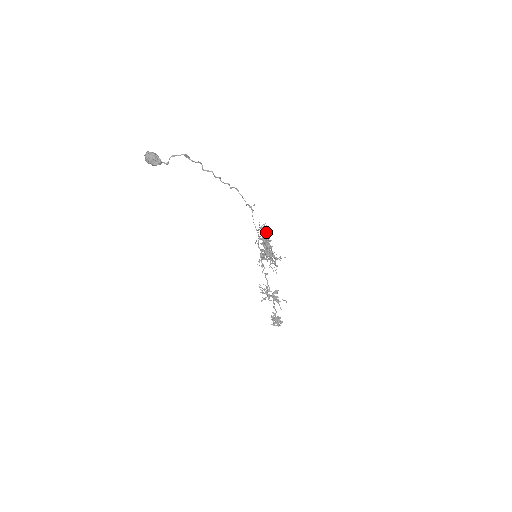
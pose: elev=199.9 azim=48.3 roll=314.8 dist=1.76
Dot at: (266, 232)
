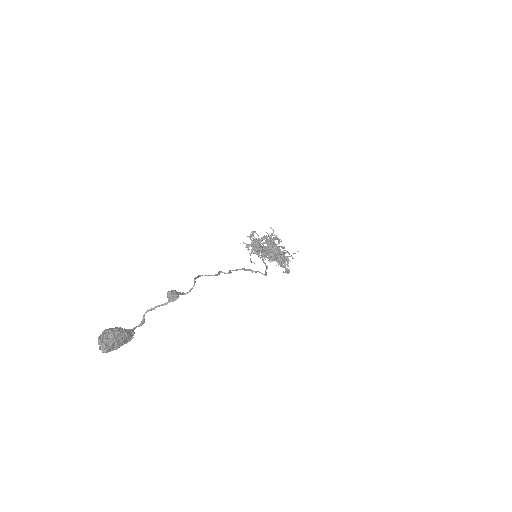
Dot at: (282, 254)
